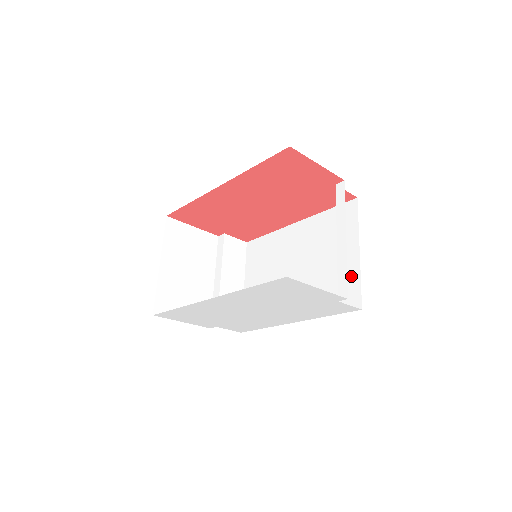
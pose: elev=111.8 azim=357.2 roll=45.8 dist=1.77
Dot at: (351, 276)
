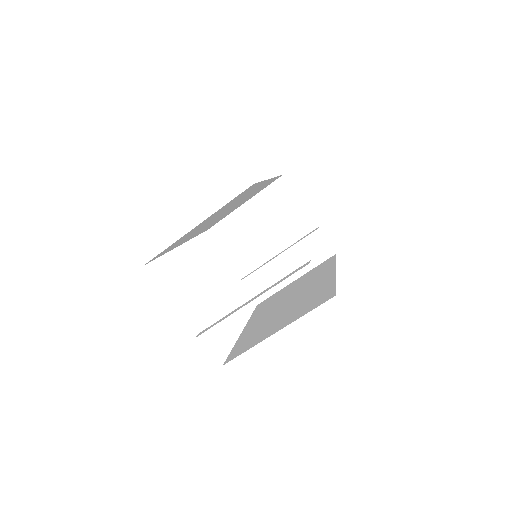
Dot at: (256, 341)
